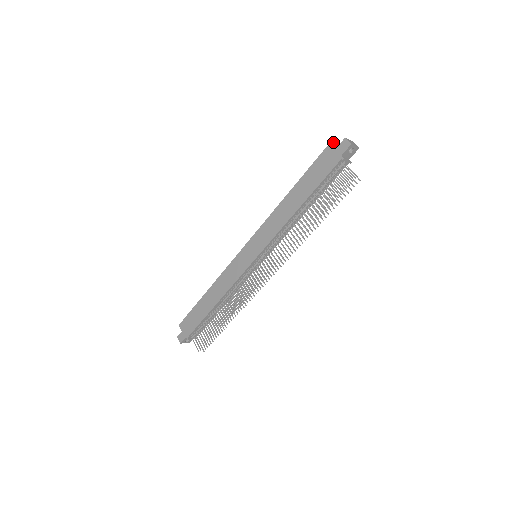
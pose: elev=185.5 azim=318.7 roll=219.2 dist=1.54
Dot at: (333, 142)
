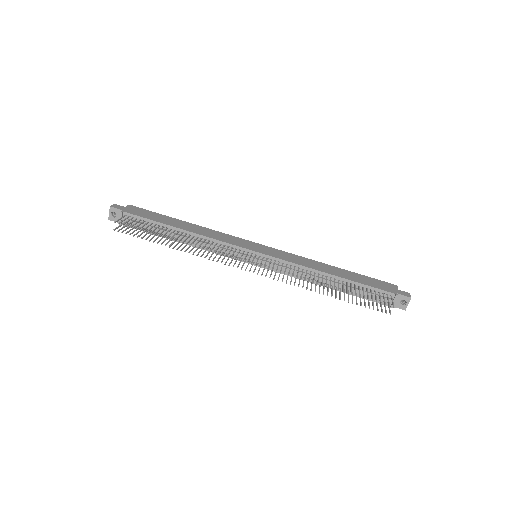
Dot at: occluded
